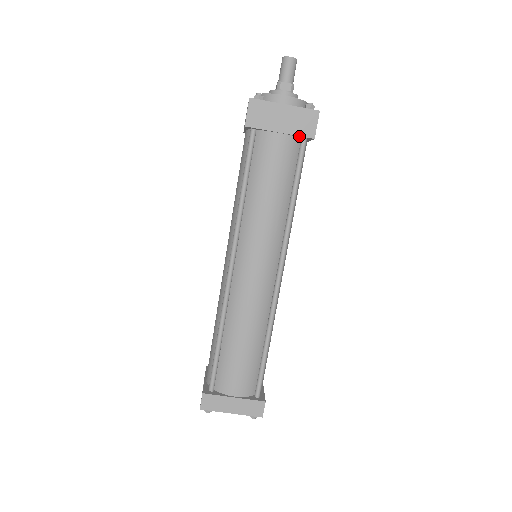
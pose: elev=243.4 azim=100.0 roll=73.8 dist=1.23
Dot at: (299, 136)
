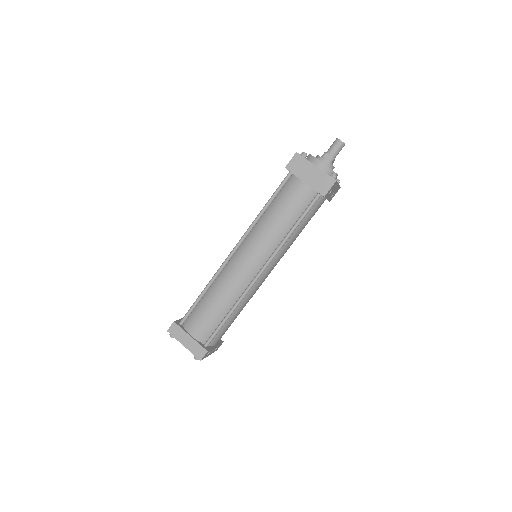
Dot at: (316, 190)
